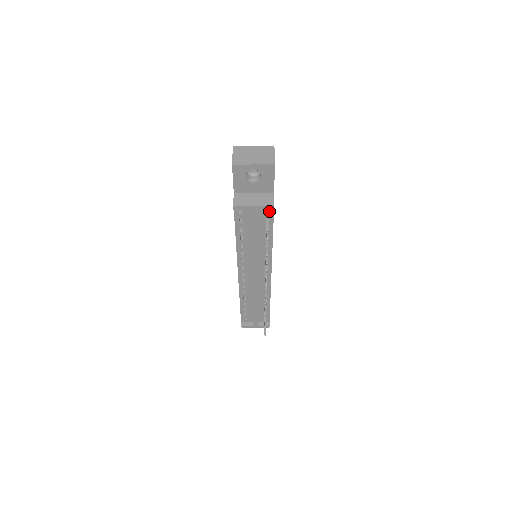
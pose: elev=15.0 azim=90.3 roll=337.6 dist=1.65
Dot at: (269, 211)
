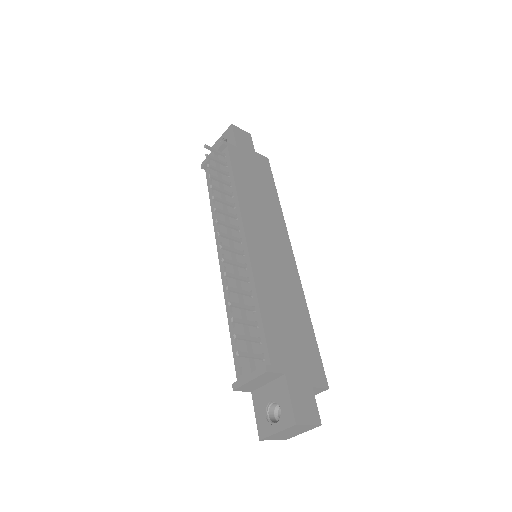
Dot at: (226, 154)
